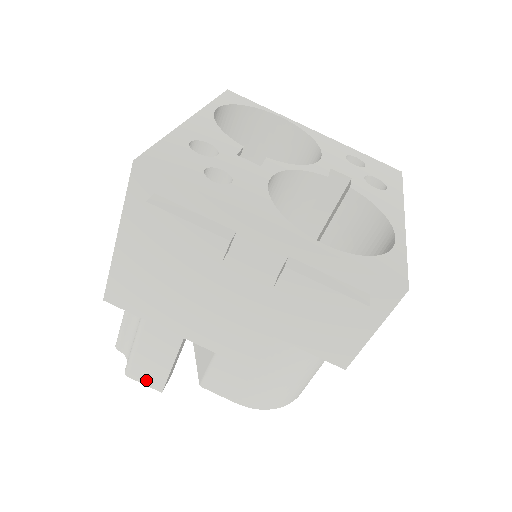
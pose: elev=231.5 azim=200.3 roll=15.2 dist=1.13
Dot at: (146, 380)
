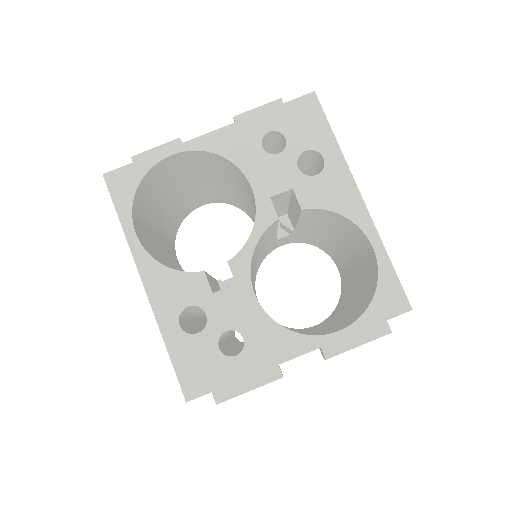
Dot at: occluded
